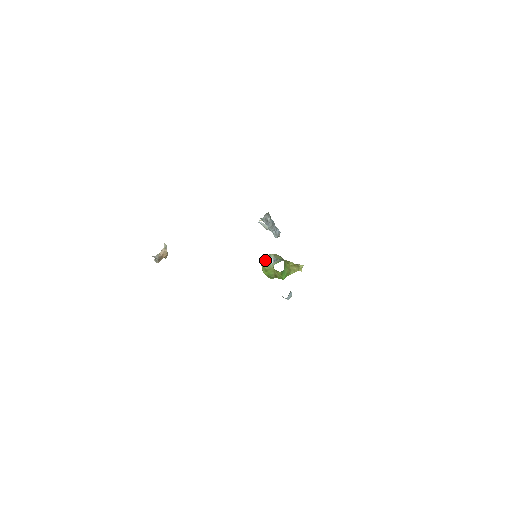
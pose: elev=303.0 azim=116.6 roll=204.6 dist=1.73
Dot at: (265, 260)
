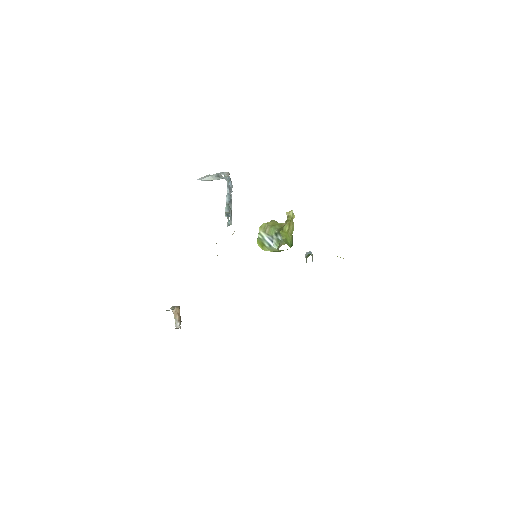
Dot at: (263, 246)
